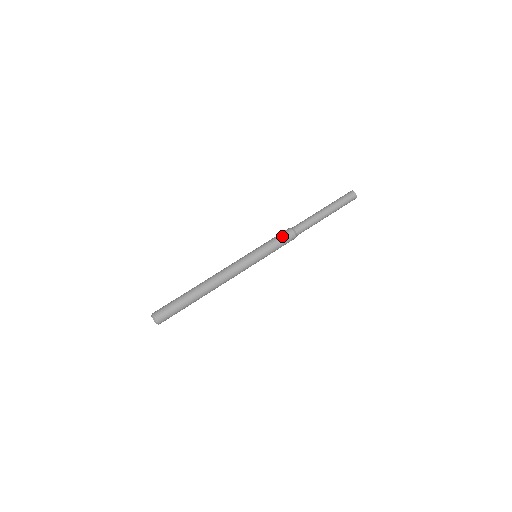
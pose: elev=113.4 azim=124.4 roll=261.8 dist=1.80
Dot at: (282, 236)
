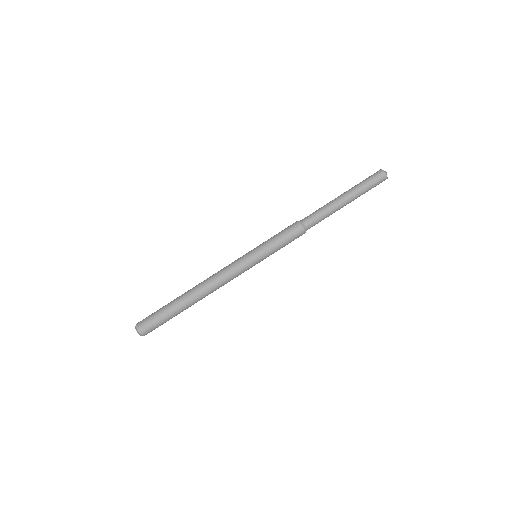
Dot at: (289, 234)
